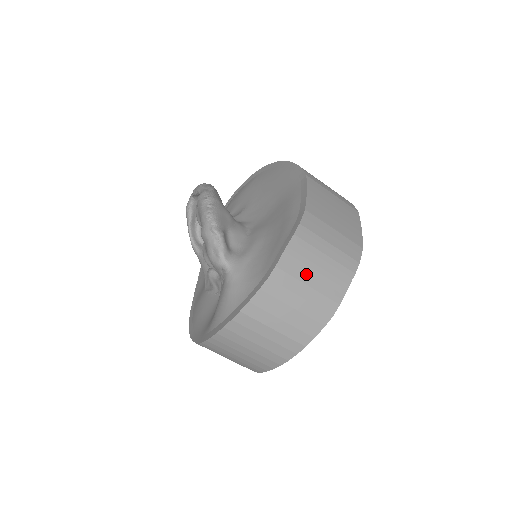
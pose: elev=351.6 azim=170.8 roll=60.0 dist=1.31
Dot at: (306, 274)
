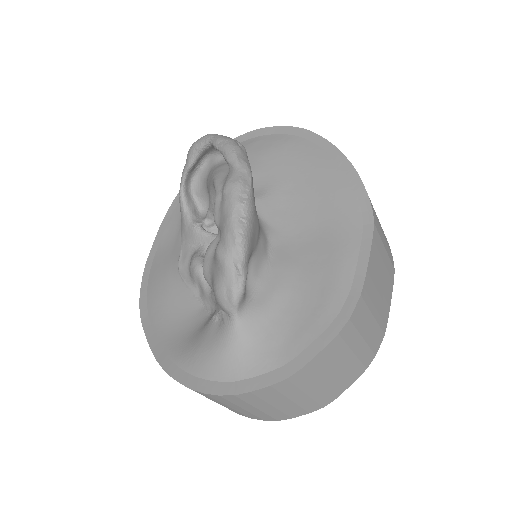
Dot at: (325, 374)
